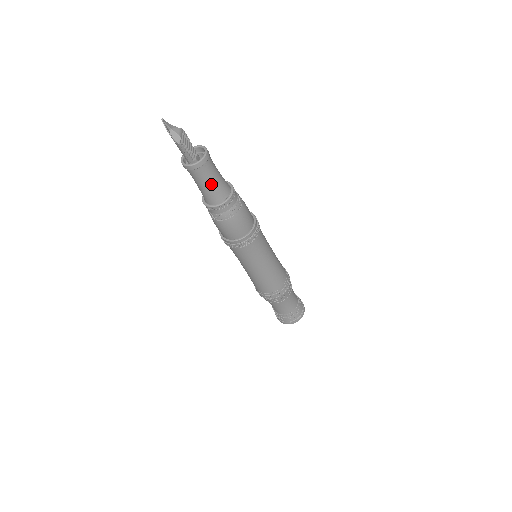
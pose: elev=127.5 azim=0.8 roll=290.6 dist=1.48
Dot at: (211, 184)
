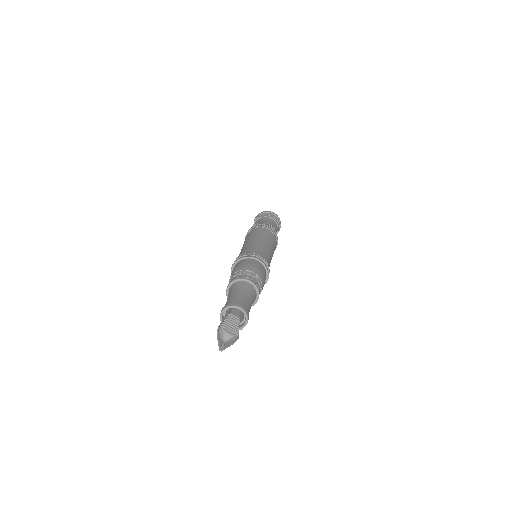
Dot at: occluded
